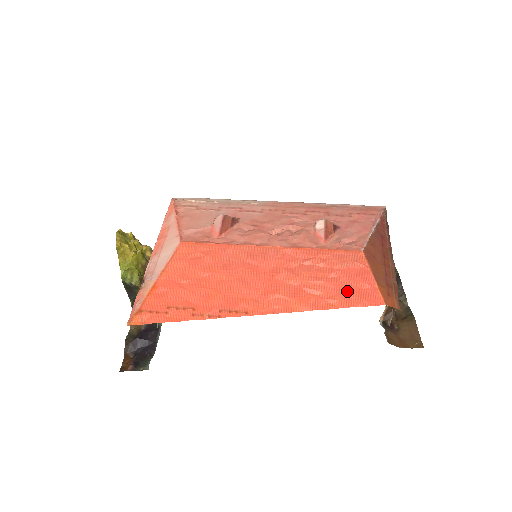
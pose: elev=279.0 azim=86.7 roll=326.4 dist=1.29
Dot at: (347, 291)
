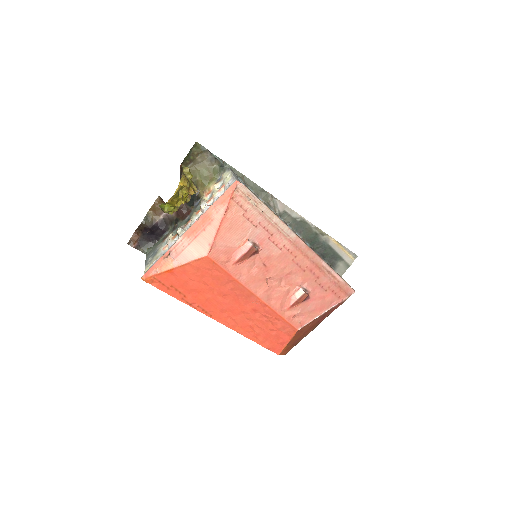
Dot at: (269, 340)
